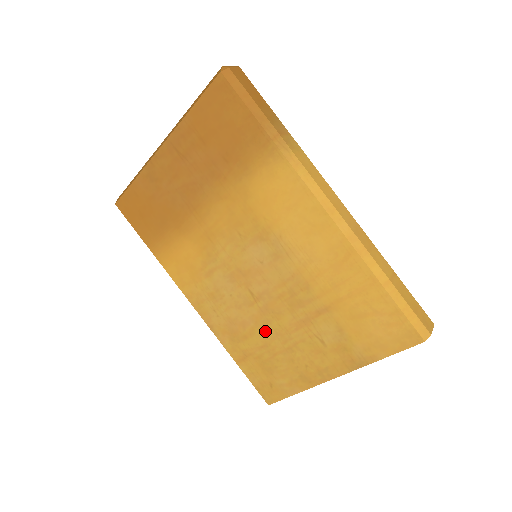
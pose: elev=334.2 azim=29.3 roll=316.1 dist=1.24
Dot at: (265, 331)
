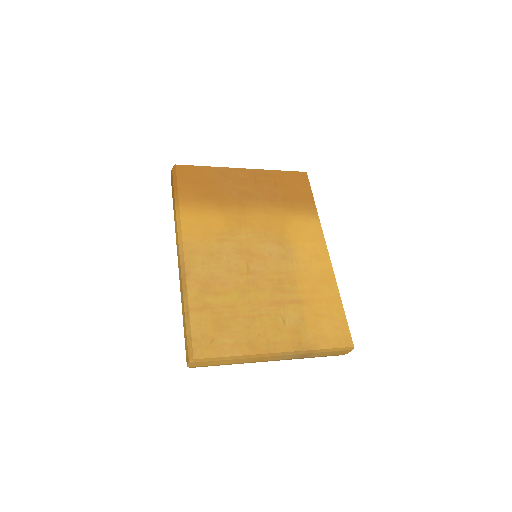
Dot at: (240, 296)
